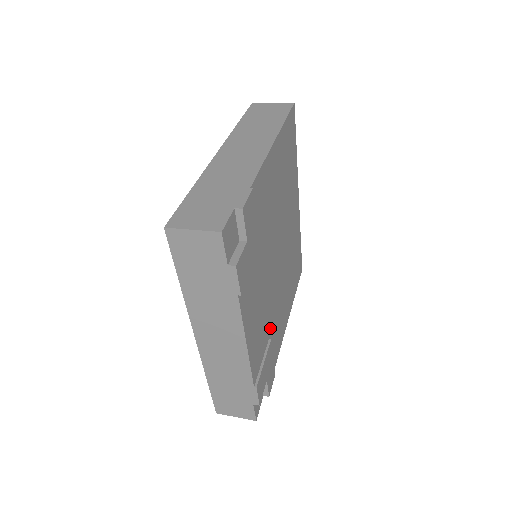
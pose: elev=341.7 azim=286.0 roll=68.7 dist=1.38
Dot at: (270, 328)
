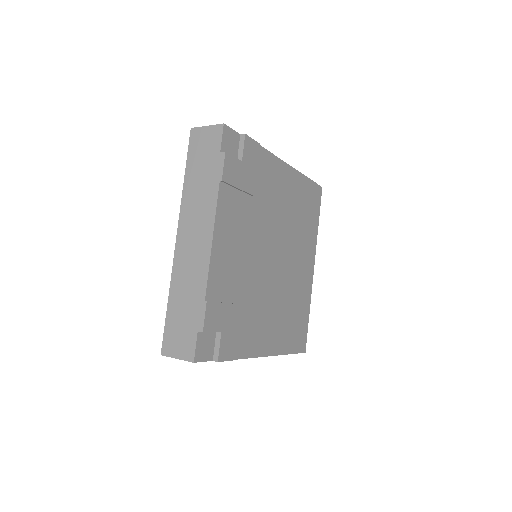
Dot at: (244, 298)
